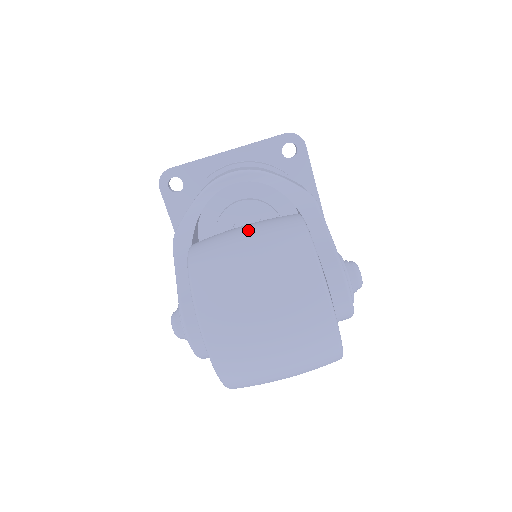
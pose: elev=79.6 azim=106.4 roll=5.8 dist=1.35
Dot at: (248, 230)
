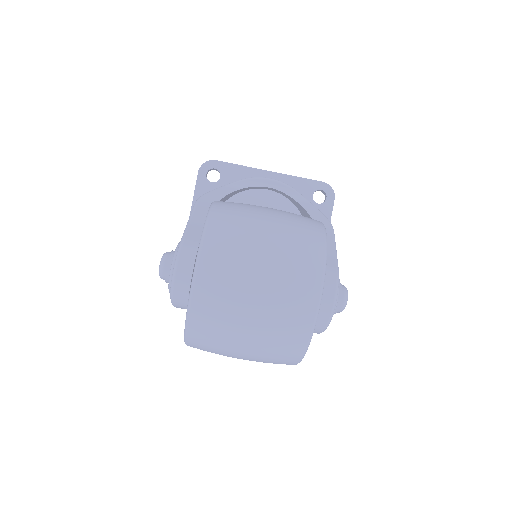
Dot at: occluded
